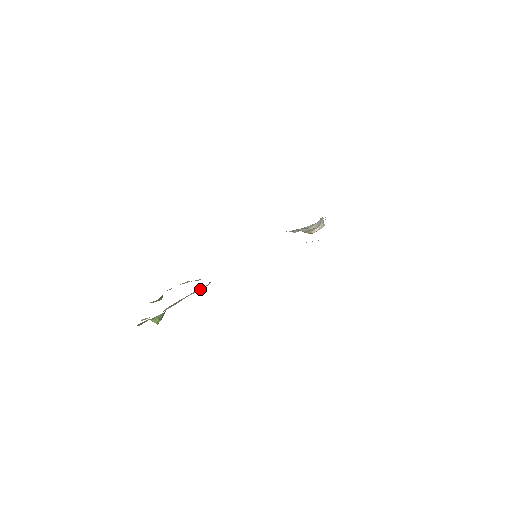
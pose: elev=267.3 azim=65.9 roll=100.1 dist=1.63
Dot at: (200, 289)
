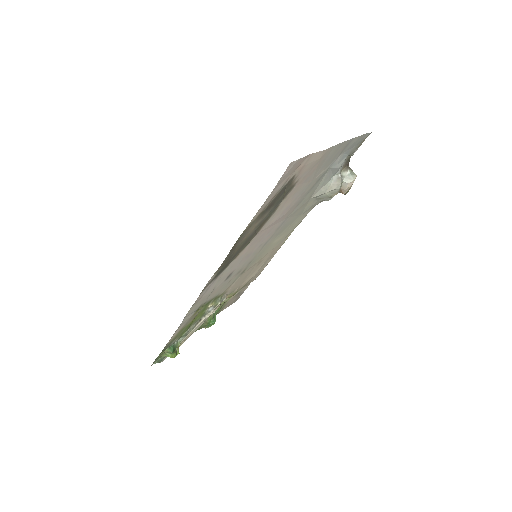
Dot at: (211, 310)
